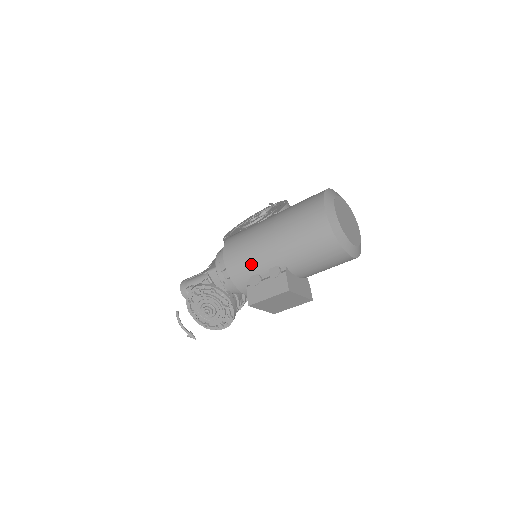
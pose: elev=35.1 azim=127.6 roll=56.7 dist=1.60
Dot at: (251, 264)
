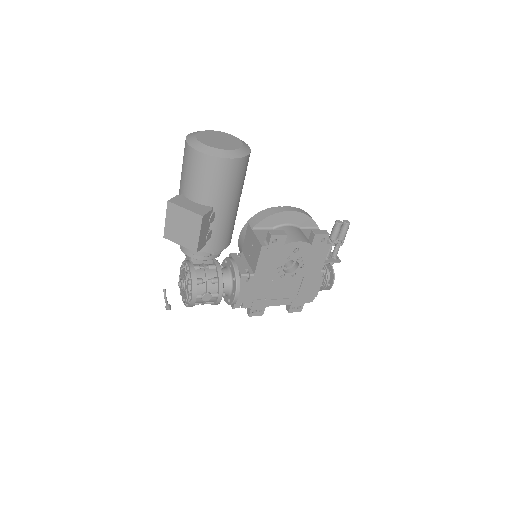
Dot at: occluded
